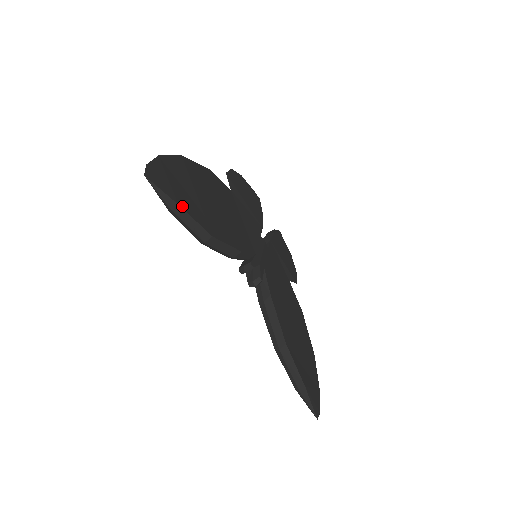
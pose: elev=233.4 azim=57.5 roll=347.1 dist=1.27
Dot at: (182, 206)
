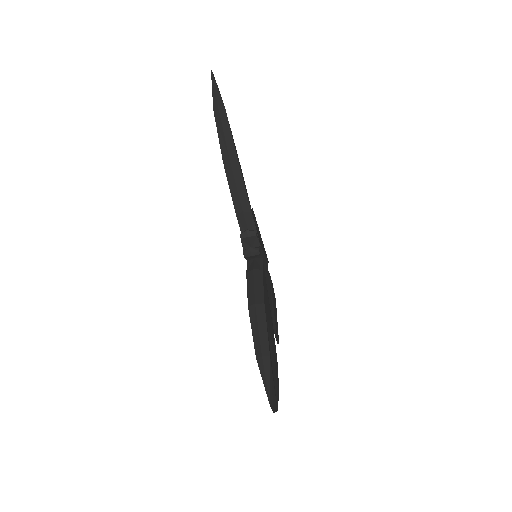
Dot at: (226, 114)
